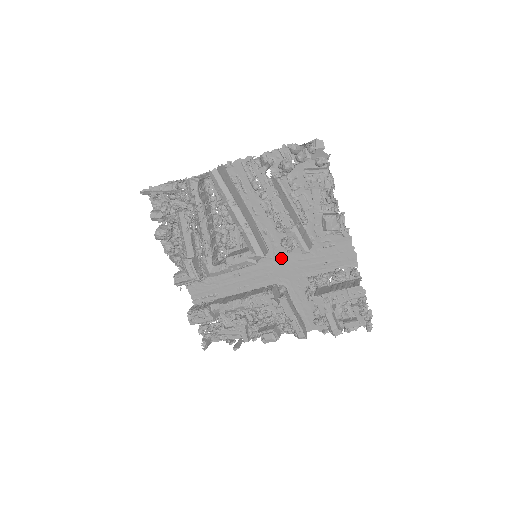
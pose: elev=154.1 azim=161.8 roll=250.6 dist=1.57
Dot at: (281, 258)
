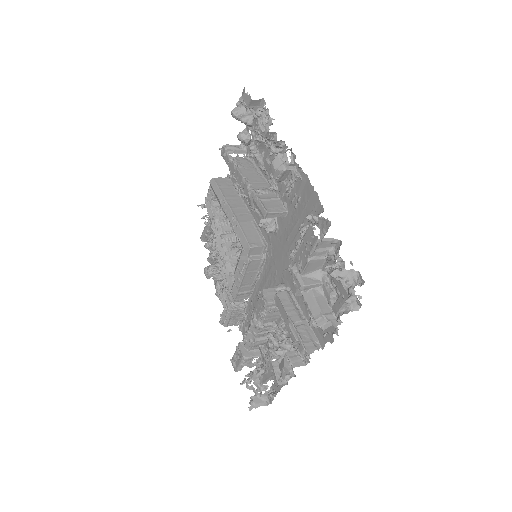
Dot at: (276, 249)
